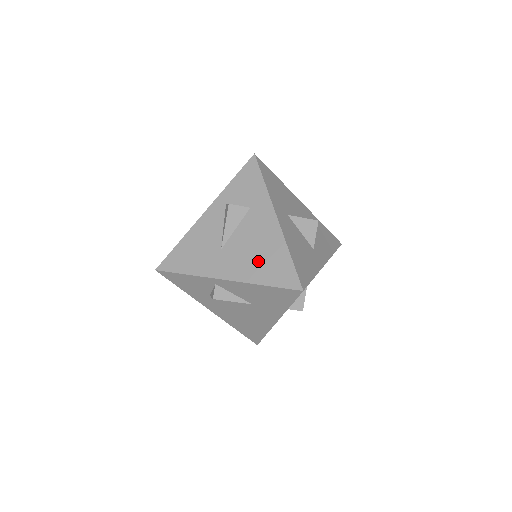
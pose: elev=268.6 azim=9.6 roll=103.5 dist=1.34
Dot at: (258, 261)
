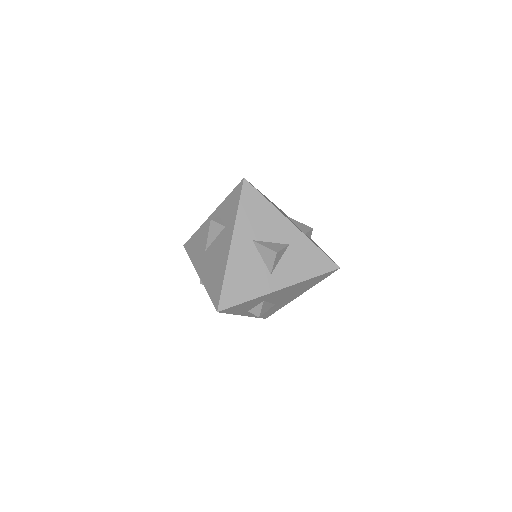
Dot at: (212, 273)
